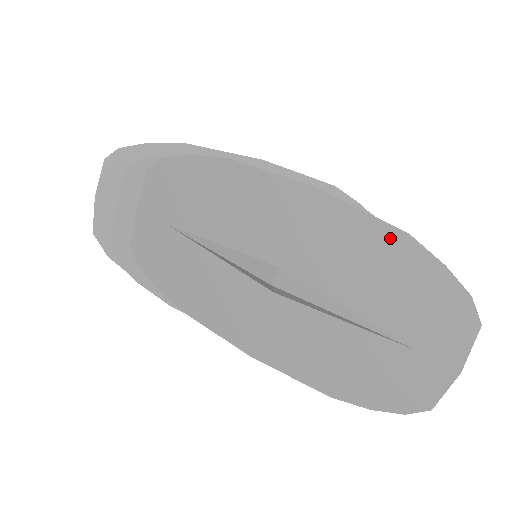
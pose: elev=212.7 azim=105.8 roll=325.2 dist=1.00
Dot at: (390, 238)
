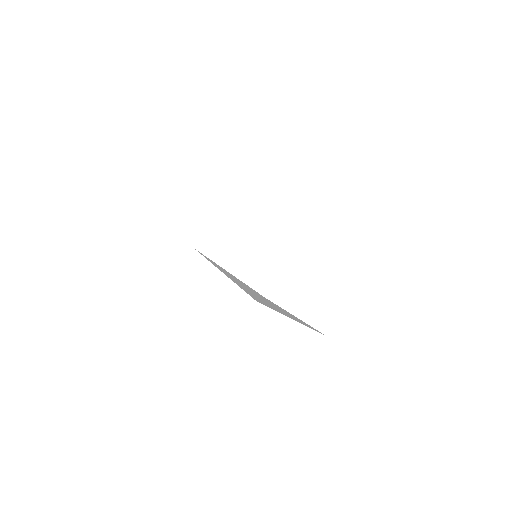
Dot at: occluded
